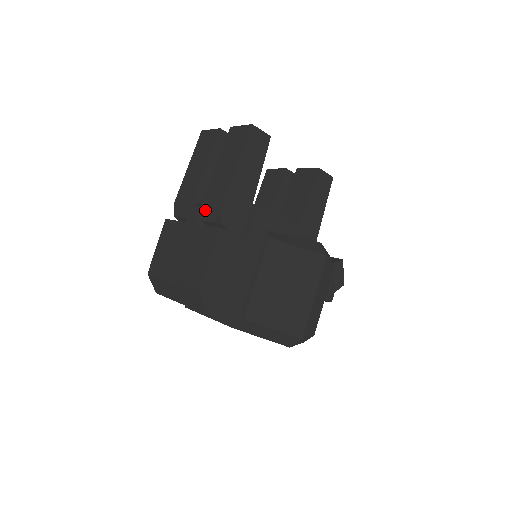
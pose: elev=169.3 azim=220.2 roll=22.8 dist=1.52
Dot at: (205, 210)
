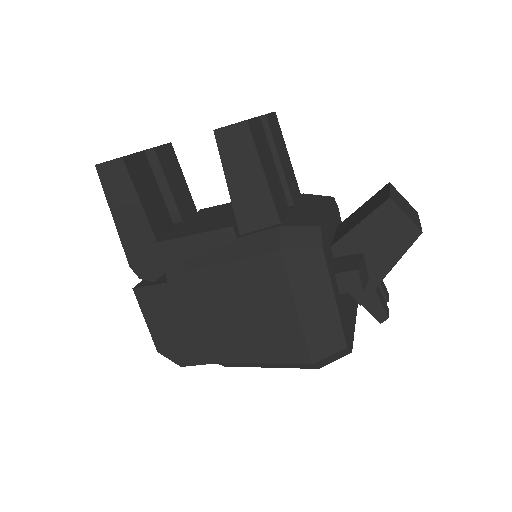
Dot at: occluded
